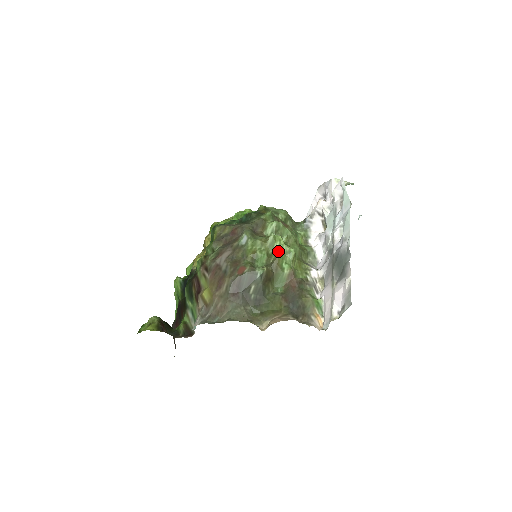
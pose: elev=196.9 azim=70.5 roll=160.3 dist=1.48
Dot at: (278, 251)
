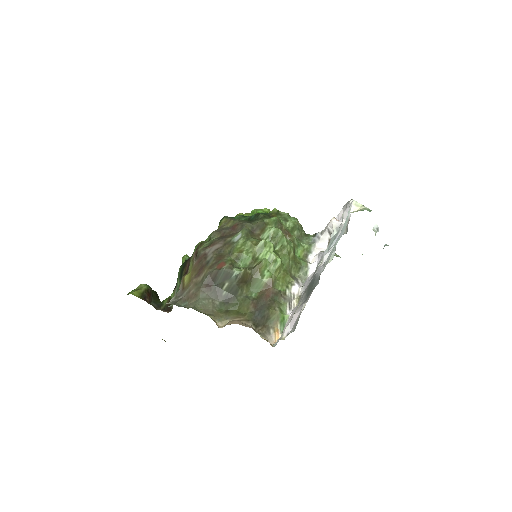
Dot at: (265, 257)
